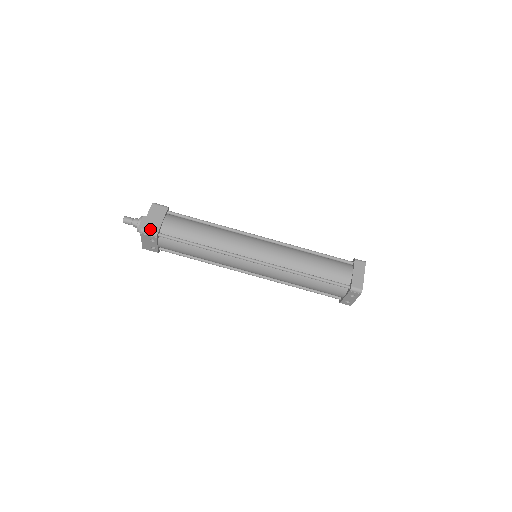
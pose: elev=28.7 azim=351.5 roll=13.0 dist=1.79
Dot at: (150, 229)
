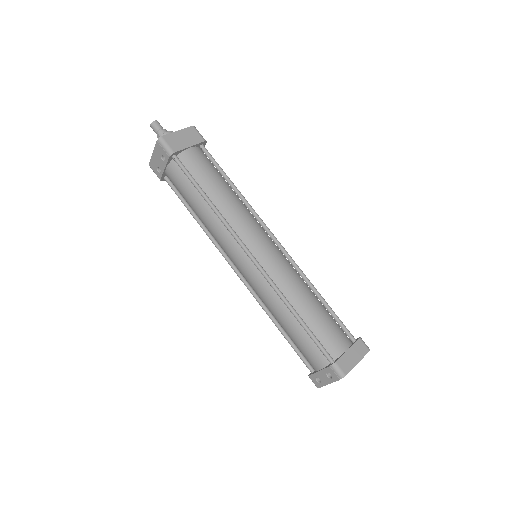
Dot at: (170, 143)
